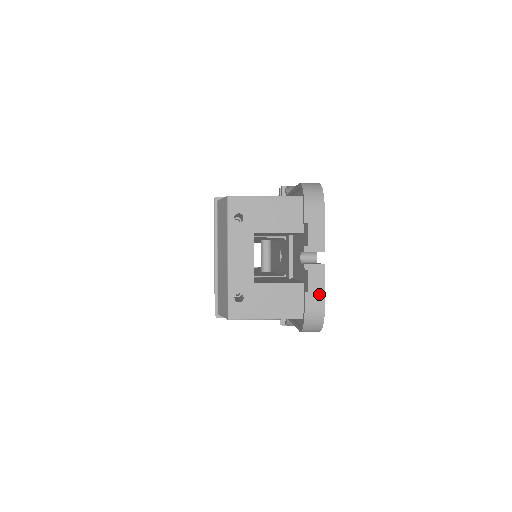
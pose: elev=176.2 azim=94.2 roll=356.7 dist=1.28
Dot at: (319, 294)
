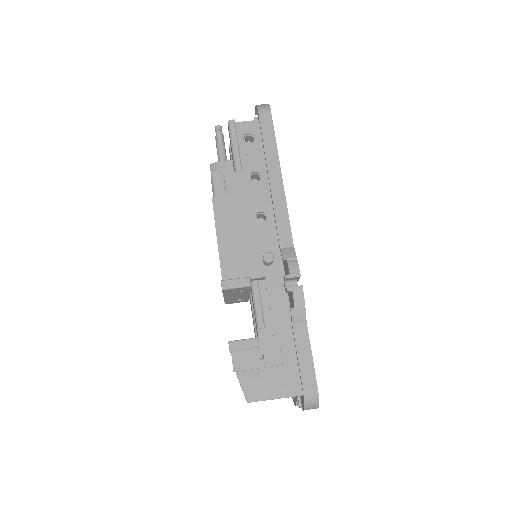
Dot at: occluded
